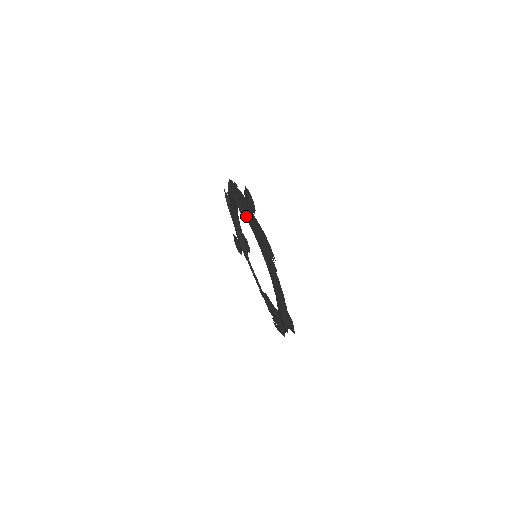
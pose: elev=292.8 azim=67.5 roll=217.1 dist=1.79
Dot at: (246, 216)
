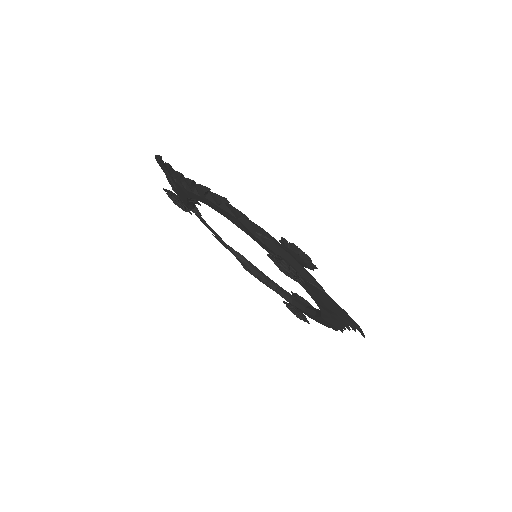
Dot at: occluded
